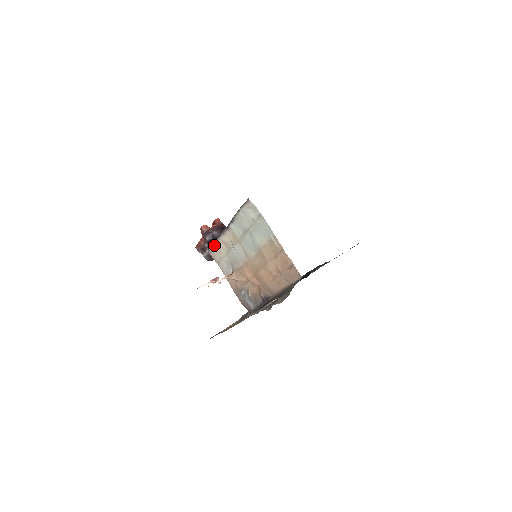
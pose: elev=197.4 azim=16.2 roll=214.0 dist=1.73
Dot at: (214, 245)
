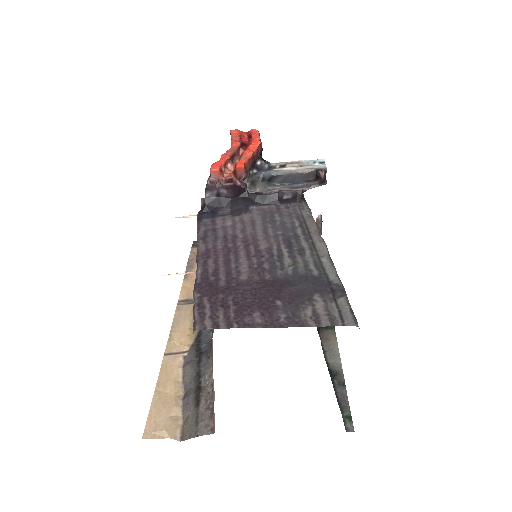
Dot at: (198, 229)
